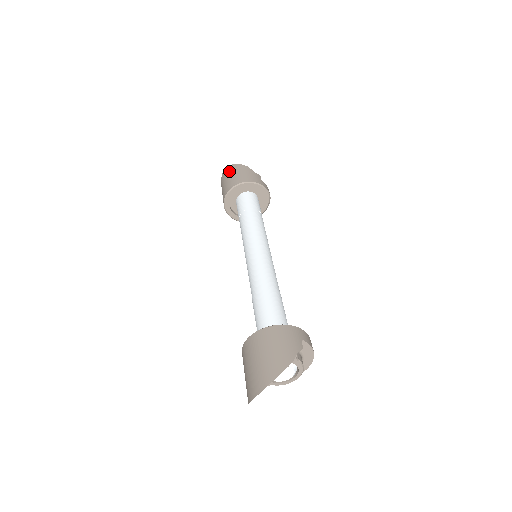
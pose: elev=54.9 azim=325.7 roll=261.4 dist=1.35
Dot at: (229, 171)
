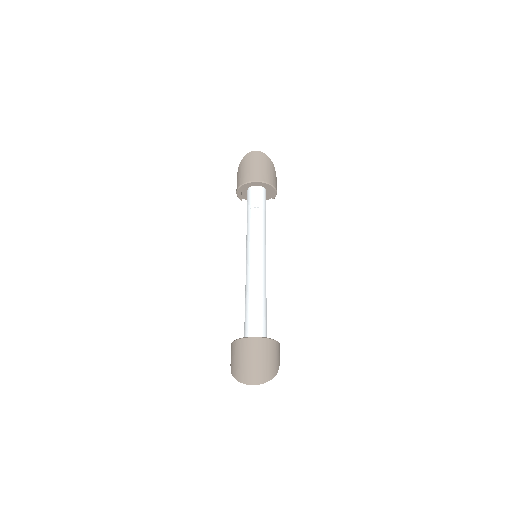
Dot at: (261, 159)
